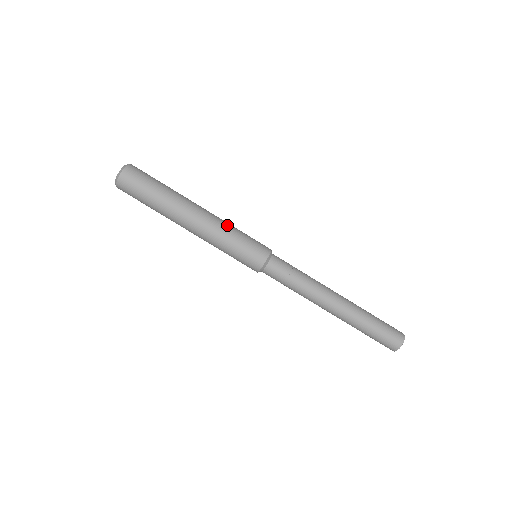
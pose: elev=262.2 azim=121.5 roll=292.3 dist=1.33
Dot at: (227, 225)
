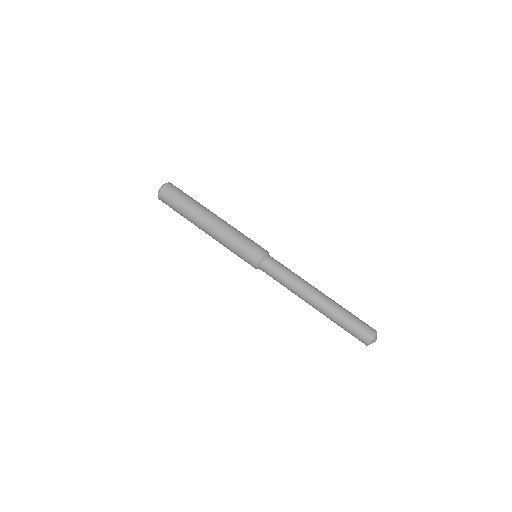
Dot at: occluded
